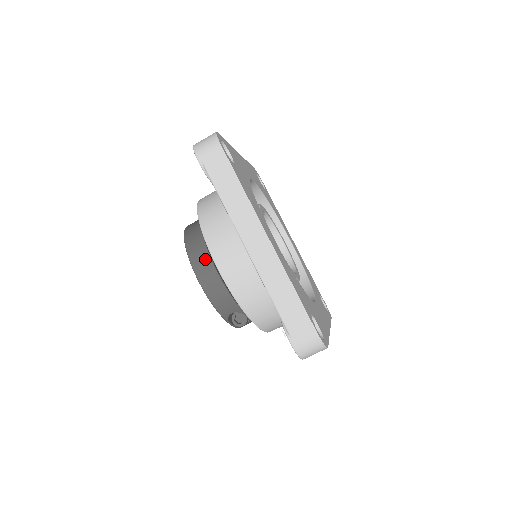
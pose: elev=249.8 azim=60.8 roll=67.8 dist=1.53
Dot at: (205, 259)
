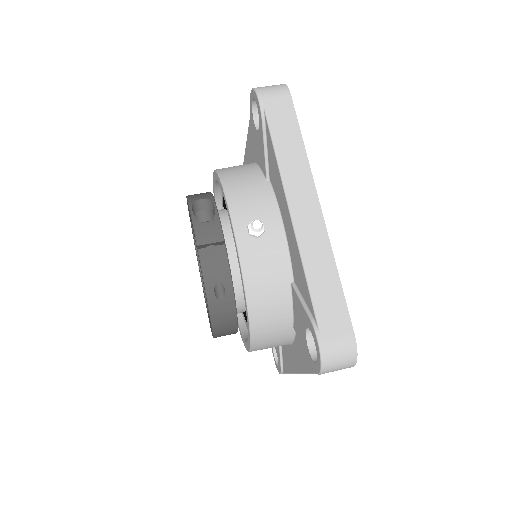
Dot at: occluded
